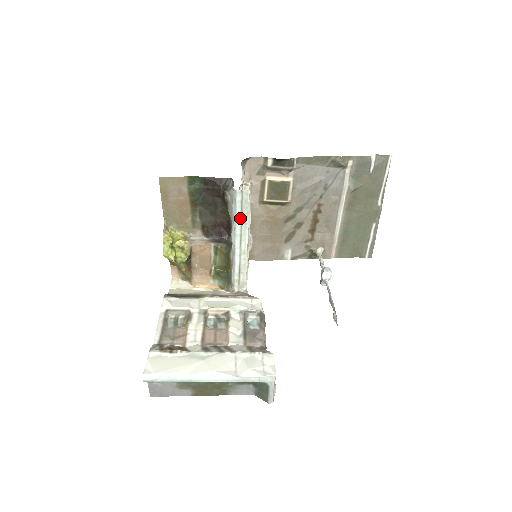
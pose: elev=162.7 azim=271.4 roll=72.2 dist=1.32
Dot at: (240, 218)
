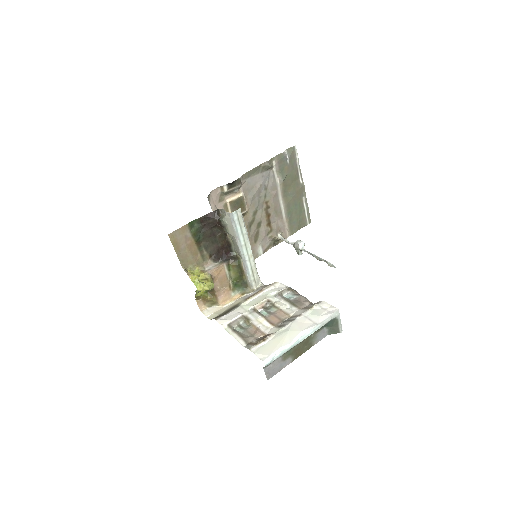
Dot at: (241, 232)
